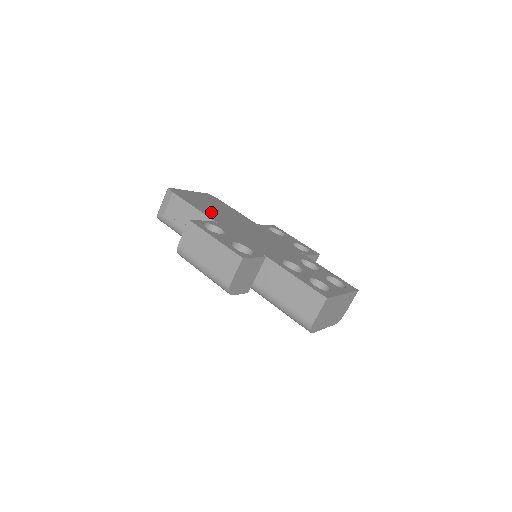
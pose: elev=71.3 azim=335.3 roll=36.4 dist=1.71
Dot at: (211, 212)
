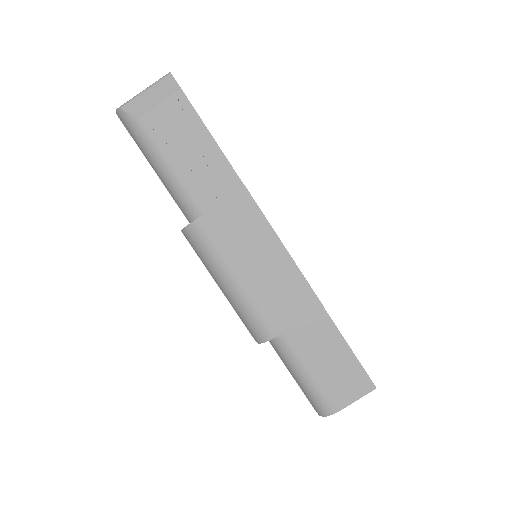
Dot at: occluded
